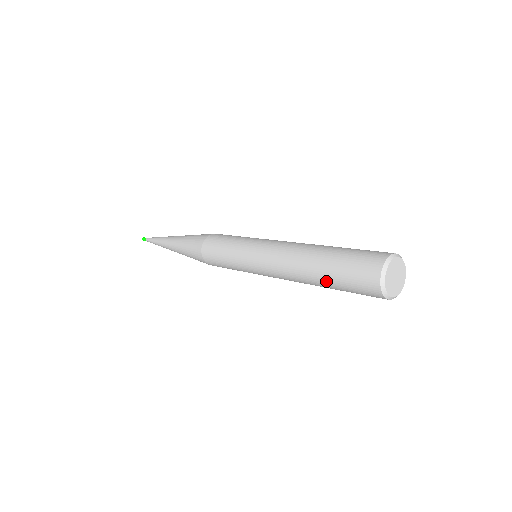
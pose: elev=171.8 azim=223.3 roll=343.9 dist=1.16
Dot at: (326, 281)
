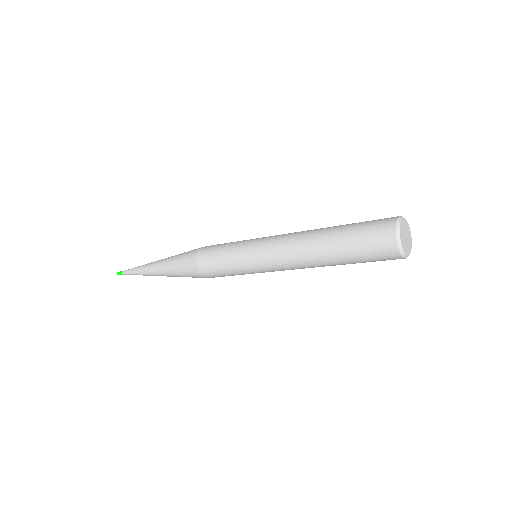
Dot at: (338, 233)
